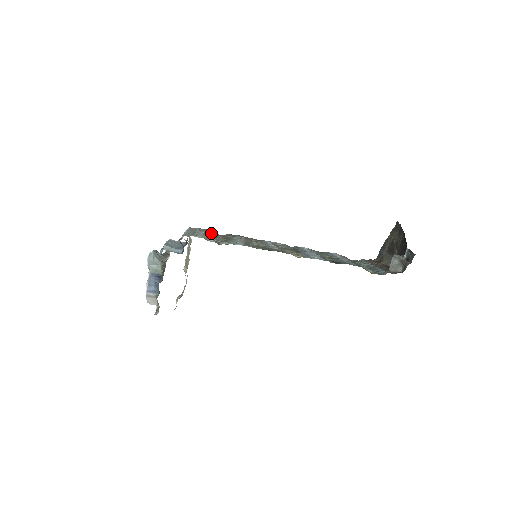
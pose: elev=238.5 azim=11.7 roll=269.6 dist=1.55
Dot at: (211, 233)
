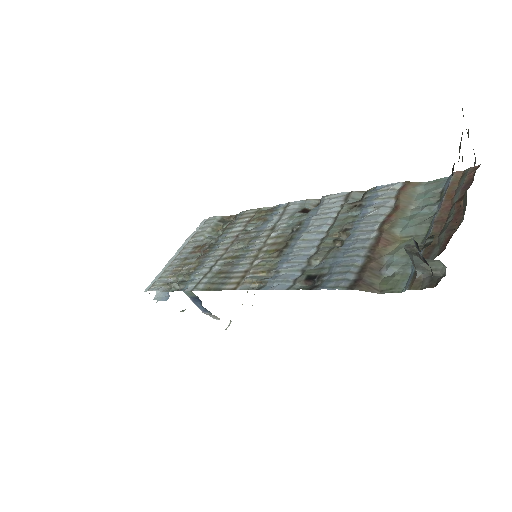
Dot at: (216, 226)
